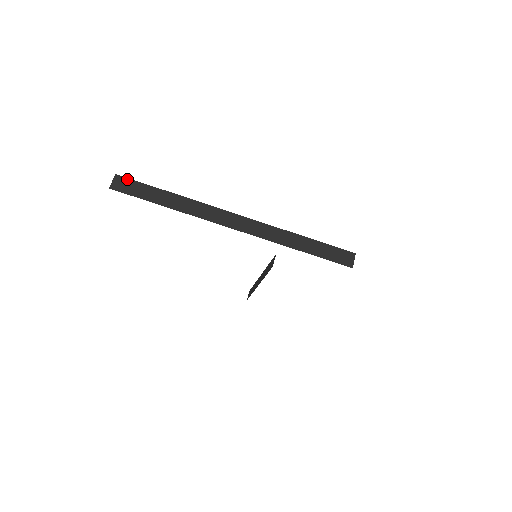
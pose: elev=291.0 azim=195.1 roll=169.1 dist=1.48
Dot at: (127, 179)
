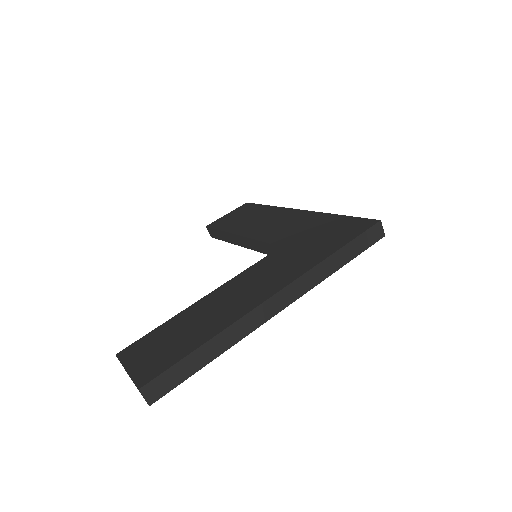
Dot at: (154, 381)
